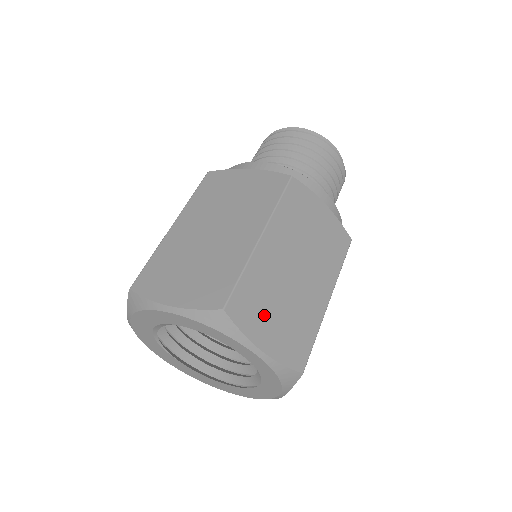
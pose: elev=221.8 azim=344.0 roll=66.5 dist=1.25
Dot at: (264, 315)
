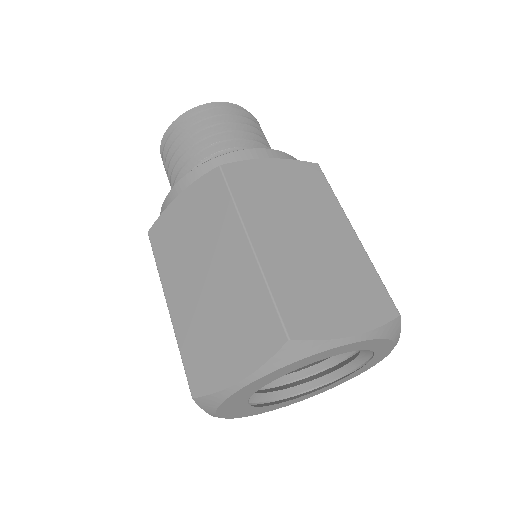
Dot at: occluded
